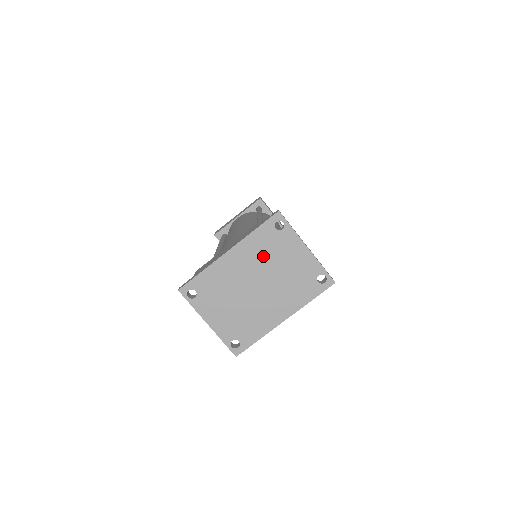
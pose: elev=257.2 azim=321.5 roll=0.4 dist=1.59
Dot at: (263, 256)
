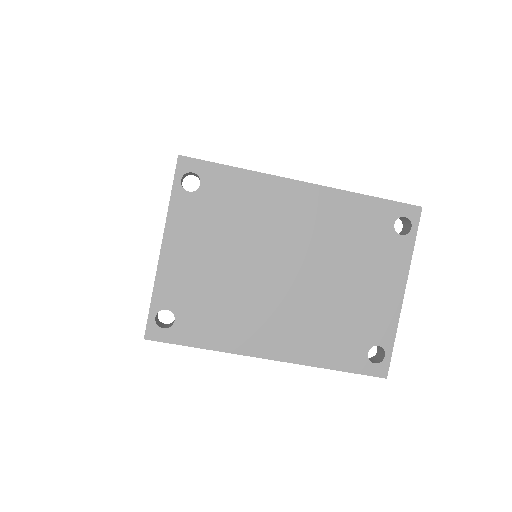
Dot at: (340, 241)
